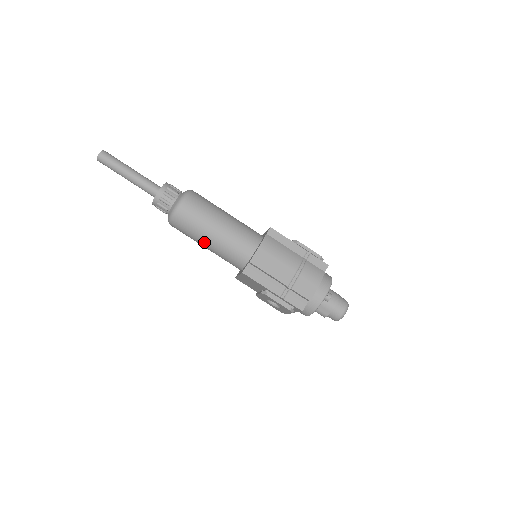
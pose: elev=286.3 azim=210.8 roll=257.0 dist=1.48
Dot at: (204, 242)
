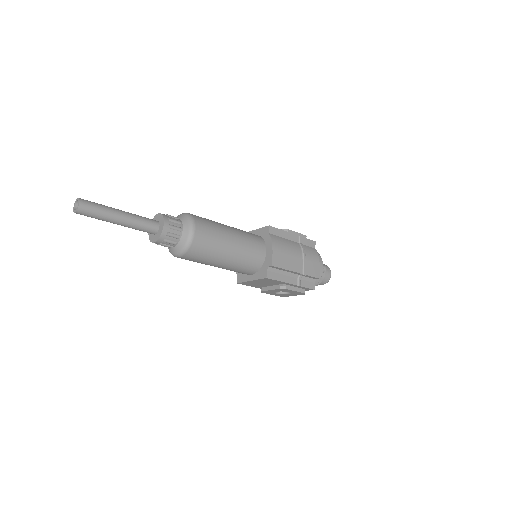
Dot at: (219, 262)
